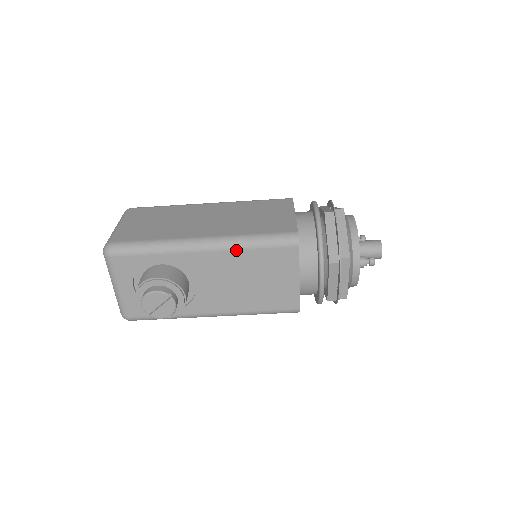
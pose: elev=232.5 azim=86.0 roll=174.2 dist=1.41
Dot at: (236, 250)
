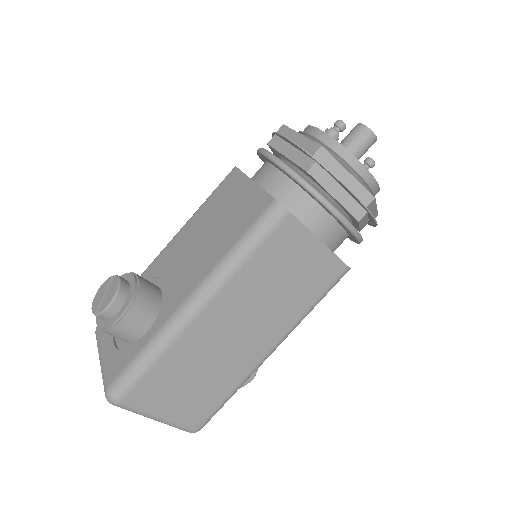
Dot at: (189, 222)
